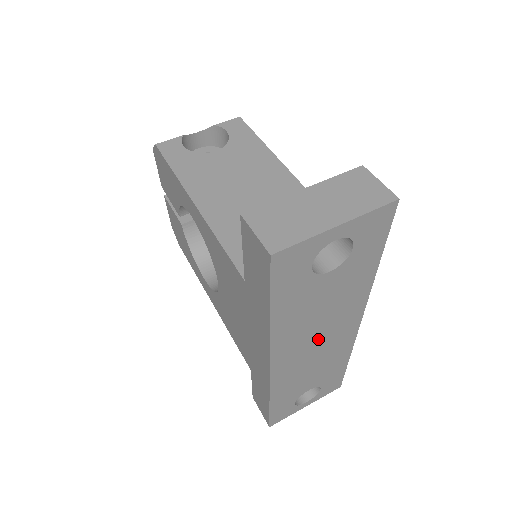
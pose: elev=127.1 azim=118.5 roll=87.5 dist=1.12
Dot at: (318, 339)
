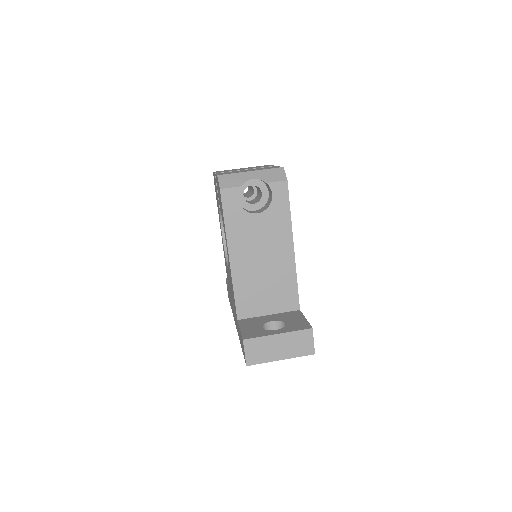
Dot at: occluded
